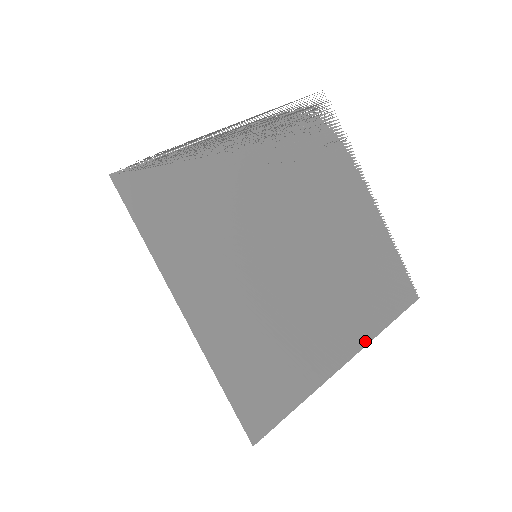
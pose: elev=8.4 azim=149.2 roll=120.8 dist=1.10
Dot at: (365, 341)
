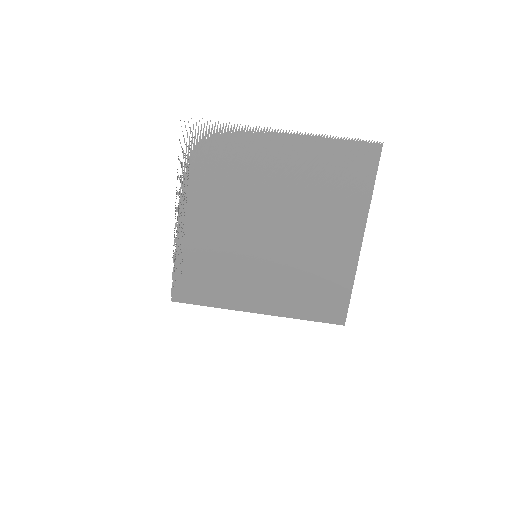
Dot at: (364, 219)
